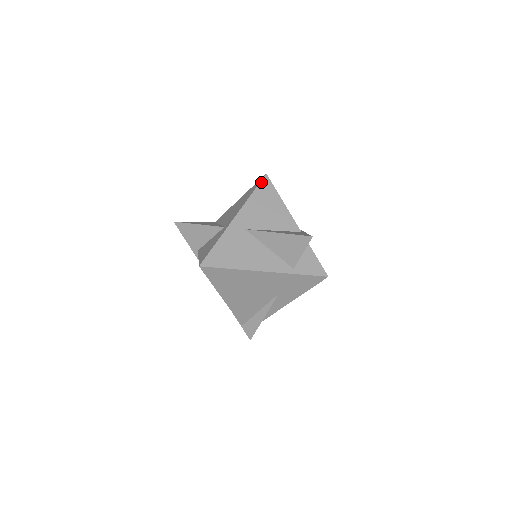
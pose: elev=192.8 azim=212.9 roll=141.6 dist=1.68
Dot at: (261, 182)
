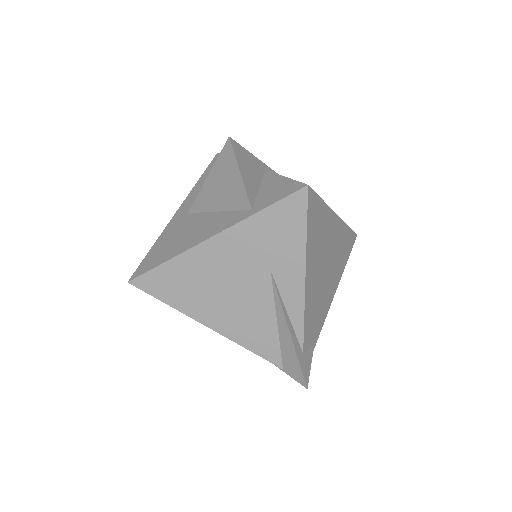
Dot at: (211, 163)
